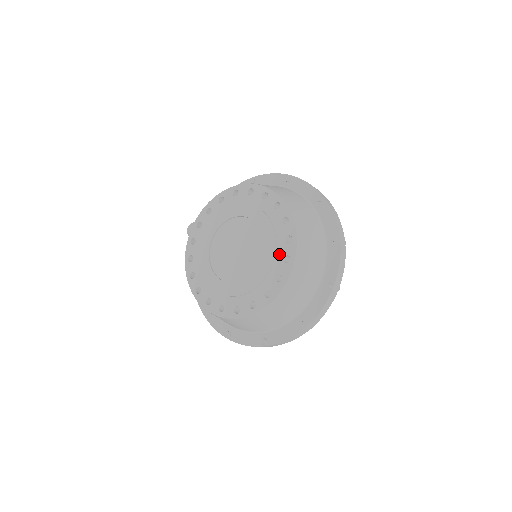
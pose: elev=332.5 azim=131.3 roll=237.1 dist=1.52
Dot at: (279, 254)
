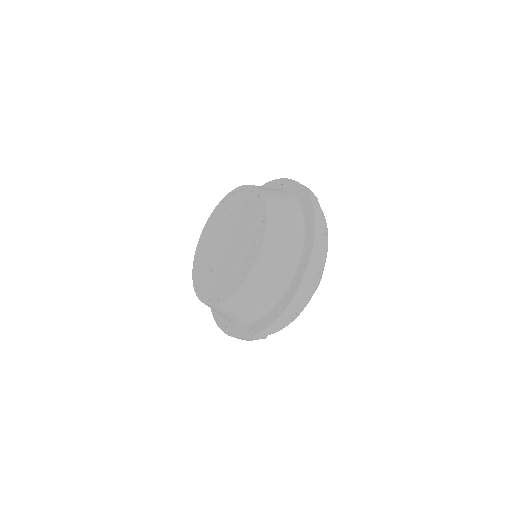
Dot at: (253, 239)
